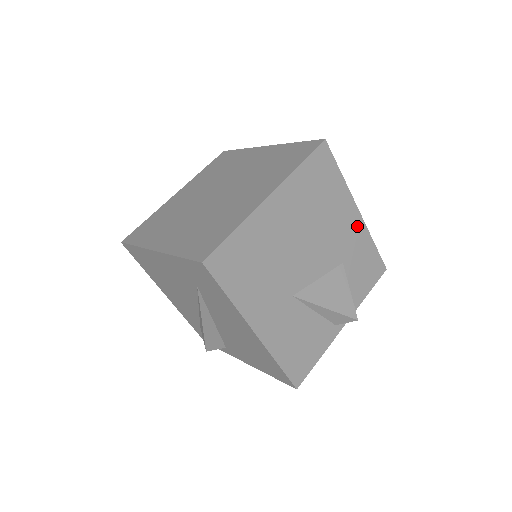
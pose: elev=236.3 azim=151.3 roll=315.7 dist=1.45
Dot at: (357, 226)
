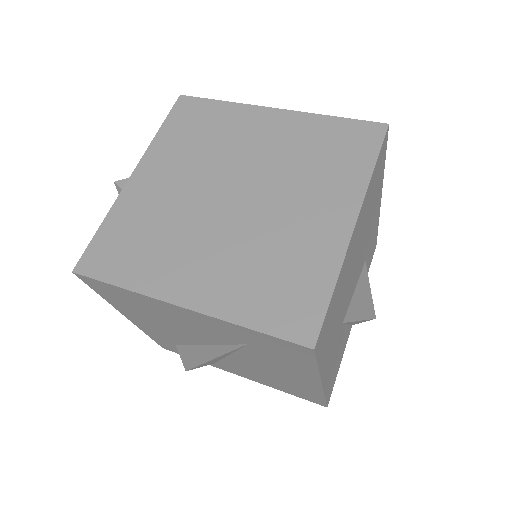
Dot at: (377, 215)
